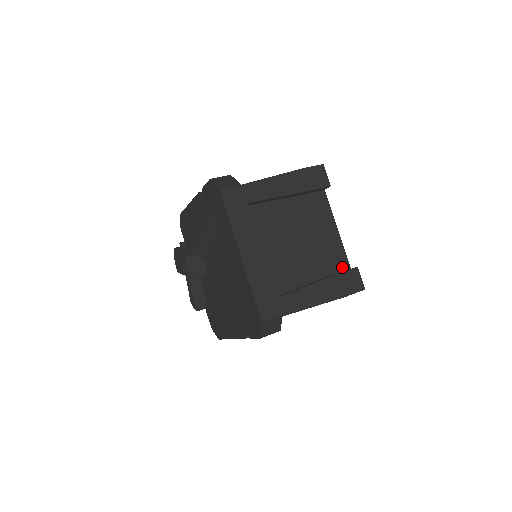
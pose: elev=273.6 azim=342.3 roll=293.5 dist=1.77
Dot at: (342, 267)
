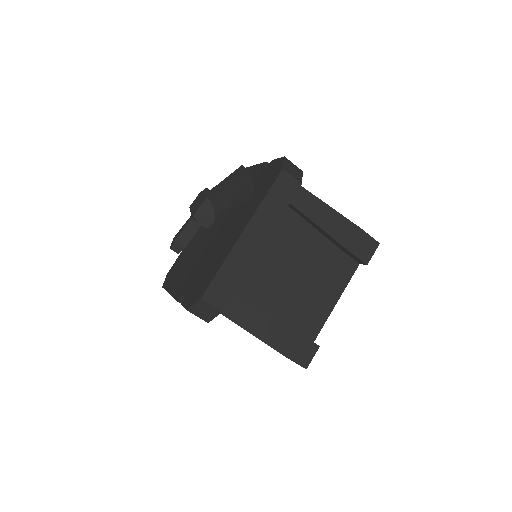
Dot at: (308, 334)
